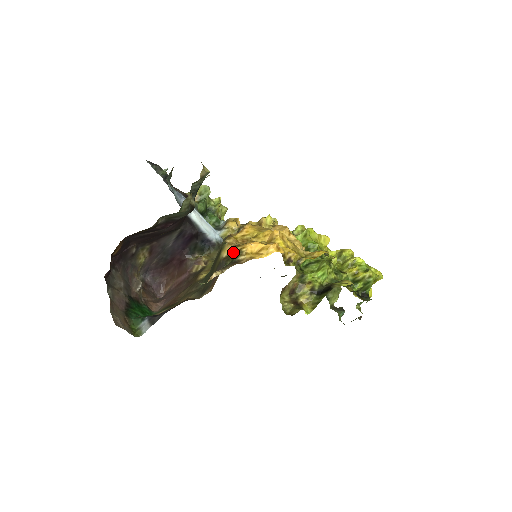
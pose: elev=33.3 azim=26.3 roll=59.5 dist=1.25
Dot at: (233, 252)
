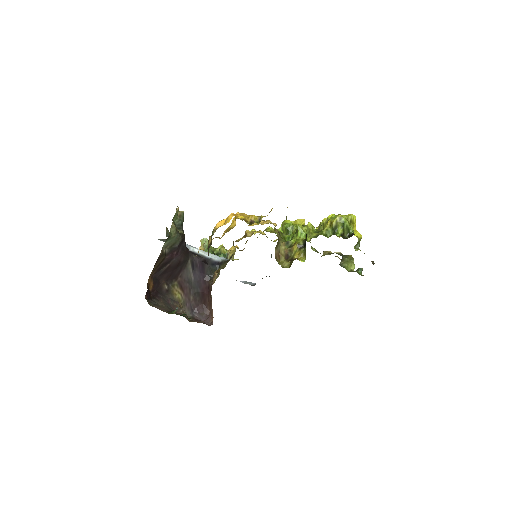
Dot at: occluded
